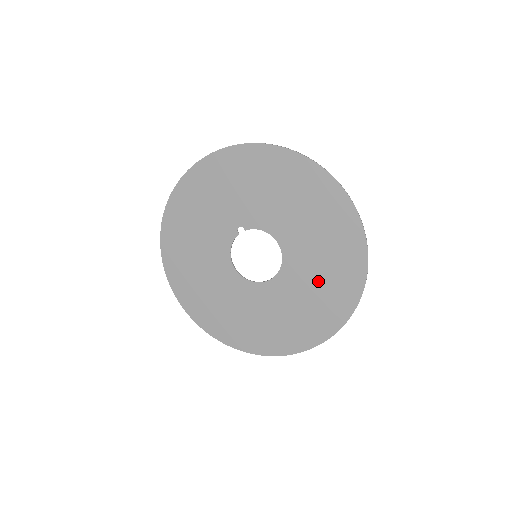
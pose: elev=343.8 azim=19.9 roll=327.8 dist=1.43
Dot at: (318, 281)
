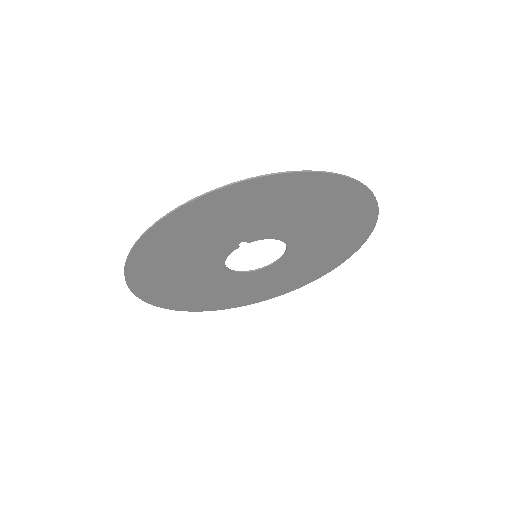
Dot at: (317, 256)
